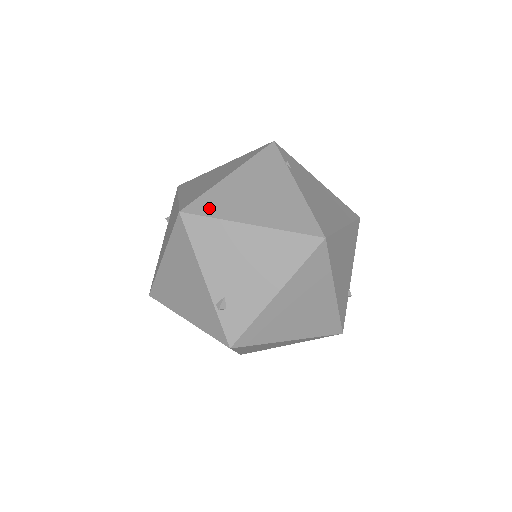
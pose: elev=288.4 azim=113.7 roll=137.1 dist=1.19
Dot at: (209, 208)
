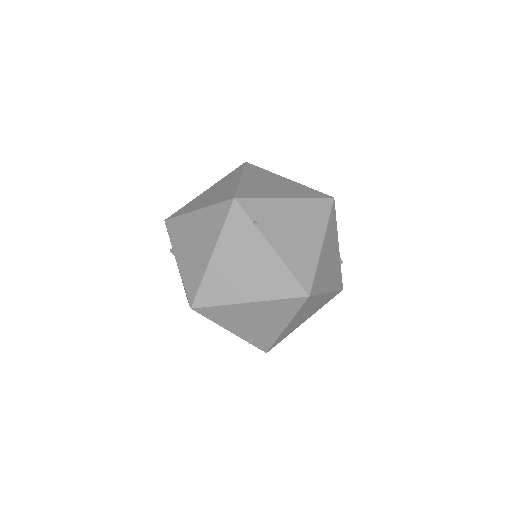
Dot at: (211, 298)
